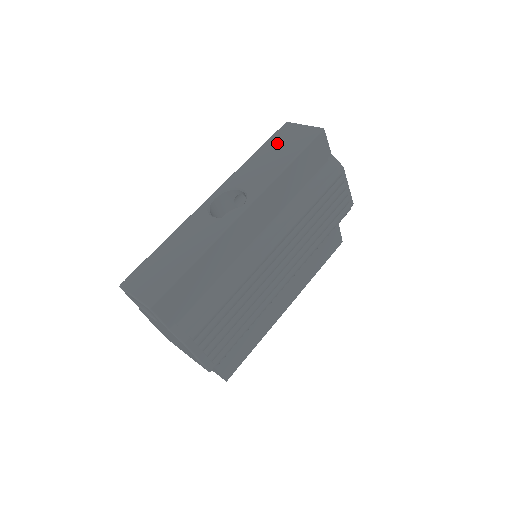
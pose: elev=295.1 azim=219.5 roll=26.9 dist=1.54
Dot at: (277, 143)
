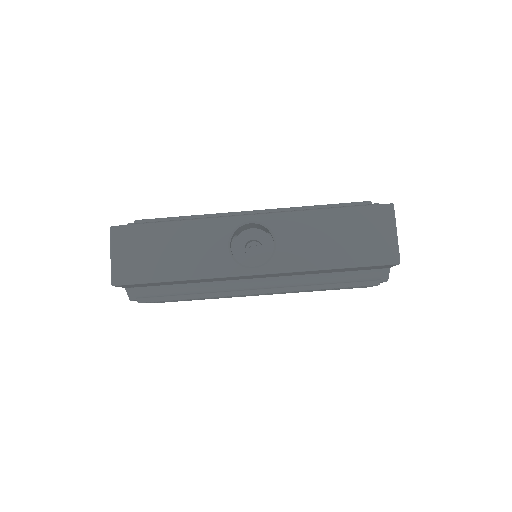
Dot at: (355, 225)
